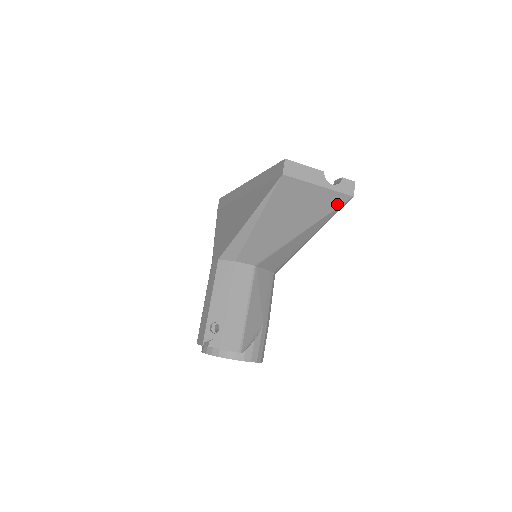
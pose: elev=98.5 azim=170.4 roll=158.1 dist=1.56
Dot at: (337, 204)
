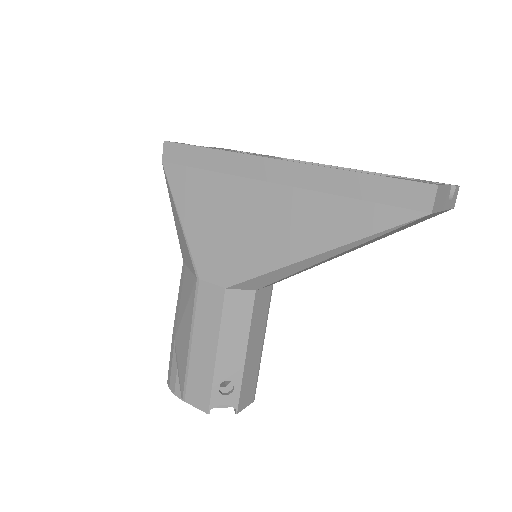
Dot at: (431, 217)
